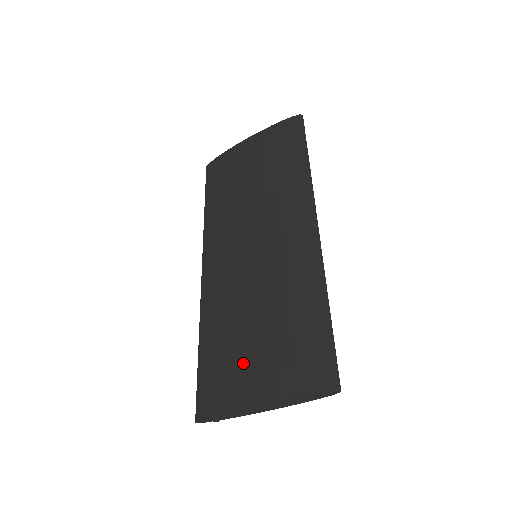
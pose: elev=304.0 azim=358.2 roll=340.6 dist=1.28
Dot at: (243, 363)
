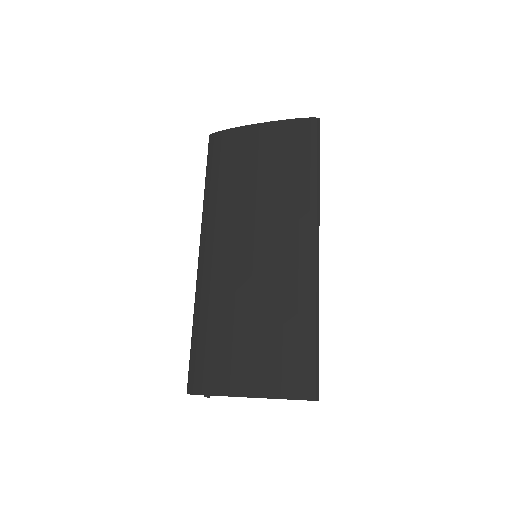
Dot at: (238, 358)
